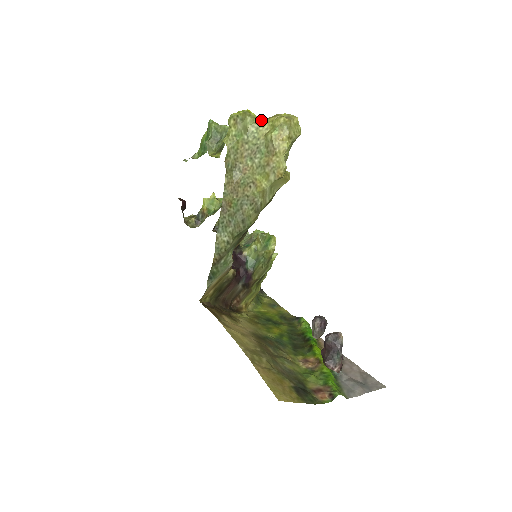
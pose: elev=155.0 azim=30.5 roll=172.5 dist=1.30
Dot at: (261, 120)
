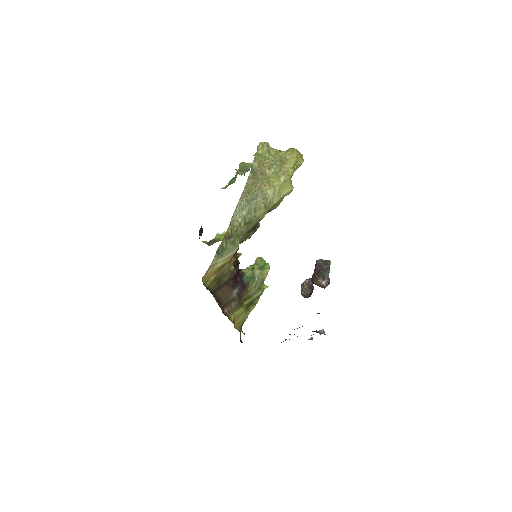
Dot at: (279, 150)
